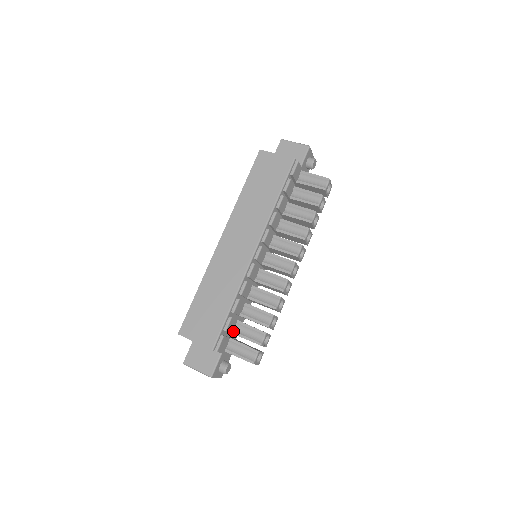
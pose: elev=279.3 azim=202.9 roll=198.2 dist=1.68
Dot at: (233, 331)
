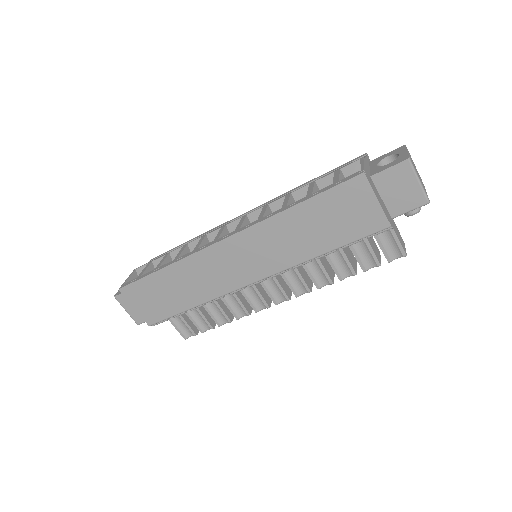
Dot at: occluded
